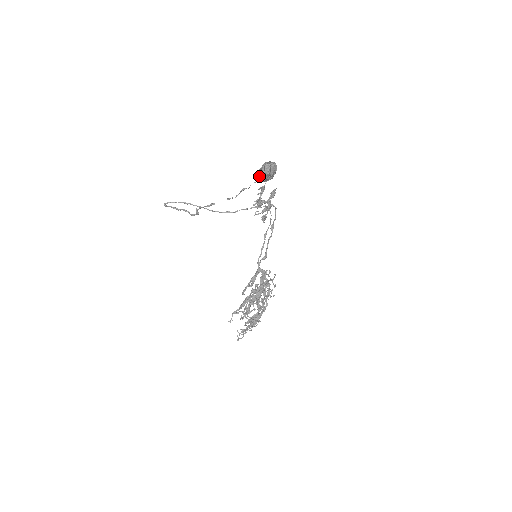
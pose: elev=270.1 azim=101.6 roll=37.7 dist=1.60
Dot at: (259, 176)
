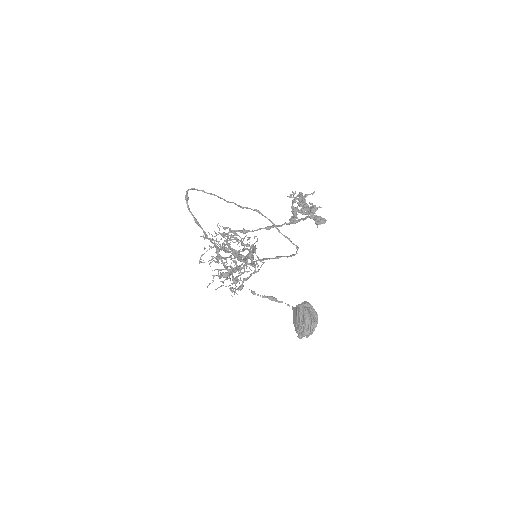
Dot at: (294, 320)
